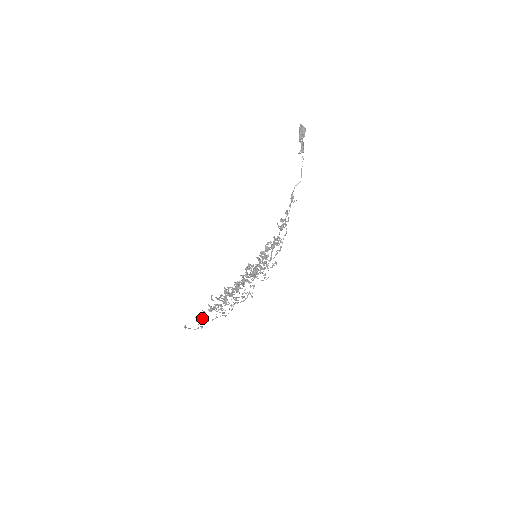
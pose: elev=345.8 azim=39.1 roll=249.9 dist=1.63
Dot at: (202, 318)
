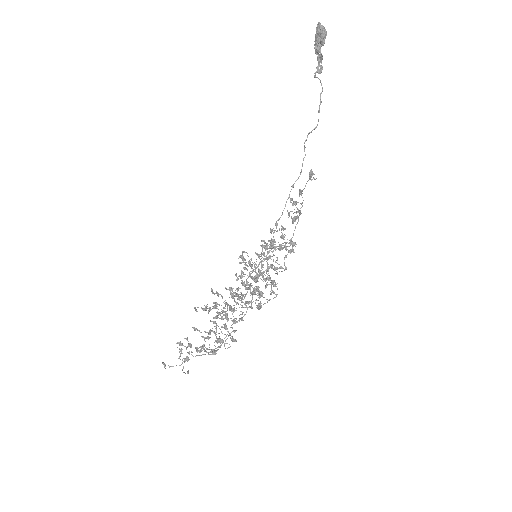
Dot at: (187, 358)
